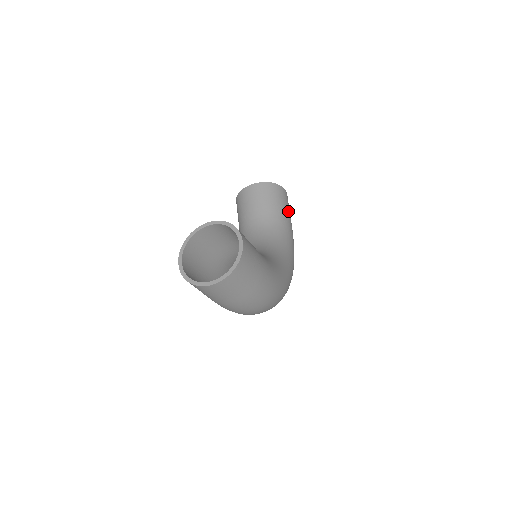
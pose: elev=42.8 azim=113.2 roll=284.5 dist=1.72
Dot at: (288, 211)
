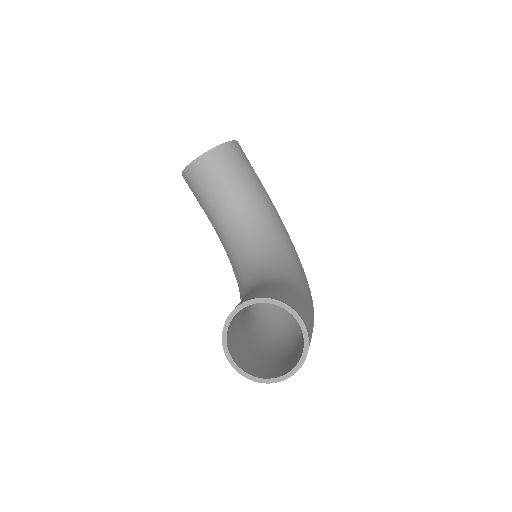
Dot at: (253, 170)
